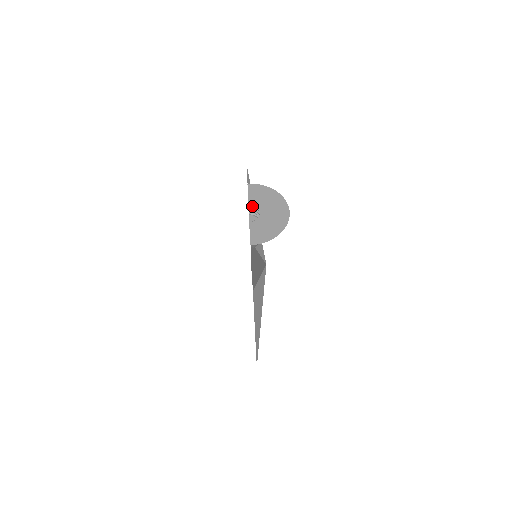
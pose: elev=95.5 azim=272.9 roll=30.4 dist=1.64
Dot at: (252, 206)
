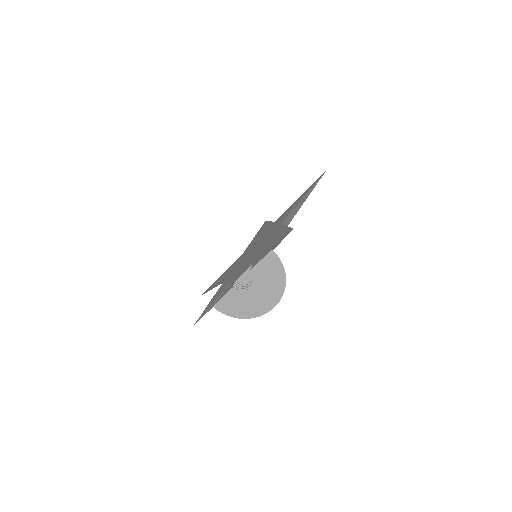
Dot at: (253, 273)
